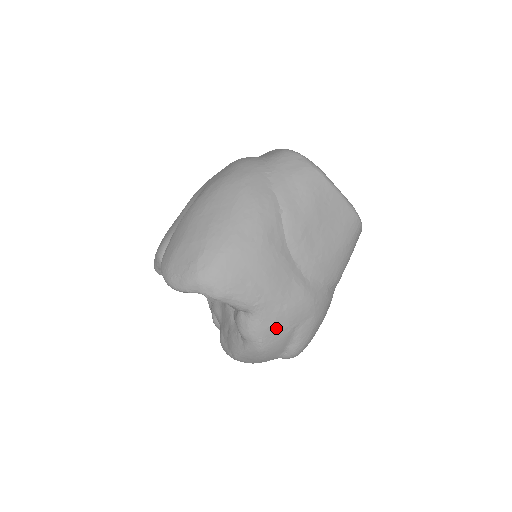
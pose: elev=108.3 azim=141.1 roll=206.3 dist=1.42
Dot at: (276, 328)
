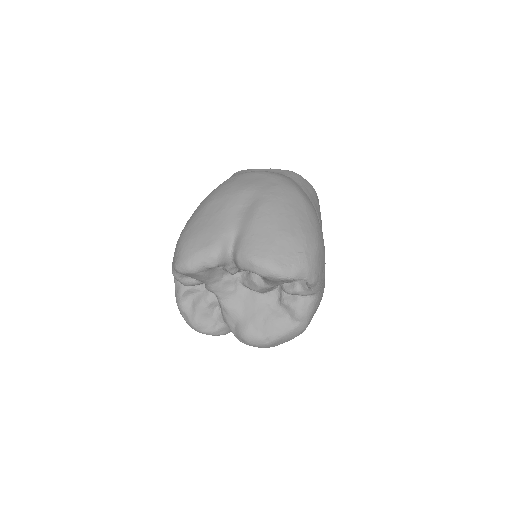
Dot at: (317, 308)
